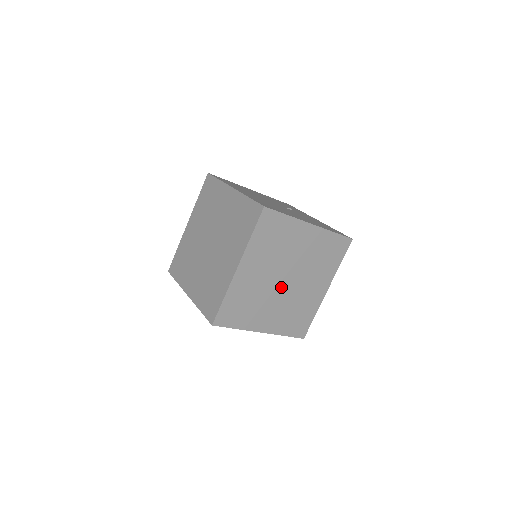
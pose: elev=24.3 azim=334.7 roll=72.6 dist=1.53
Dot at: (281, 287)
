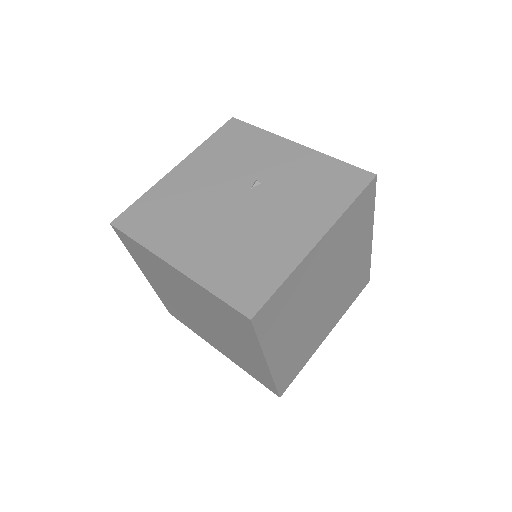
Dot at: (323, 304)
